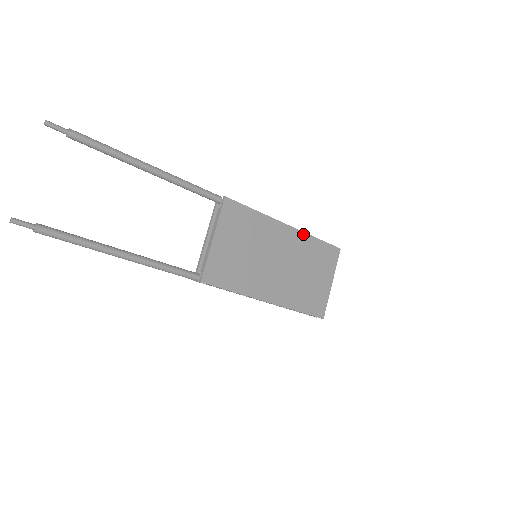
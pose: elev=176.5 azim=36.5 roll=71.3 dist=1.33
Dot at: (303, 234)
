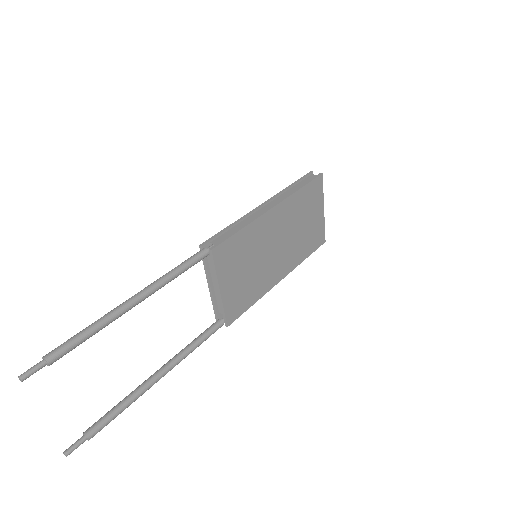
Dot at: (288, 199)
